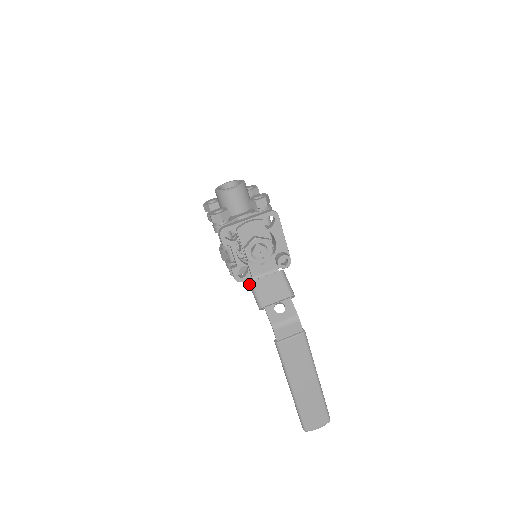
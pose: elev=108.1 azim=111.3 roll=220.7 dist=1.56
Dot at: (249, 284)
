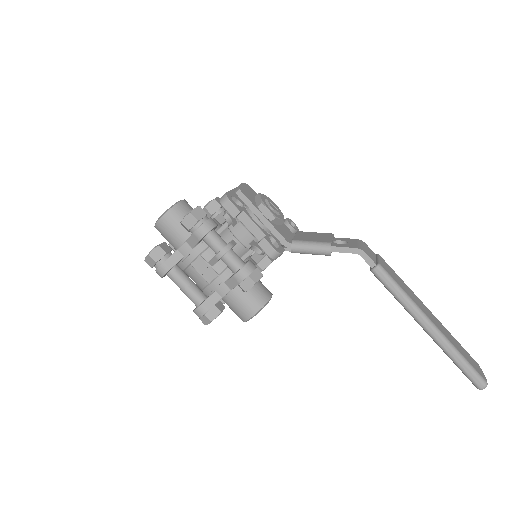
Dot at: (292, 246)
